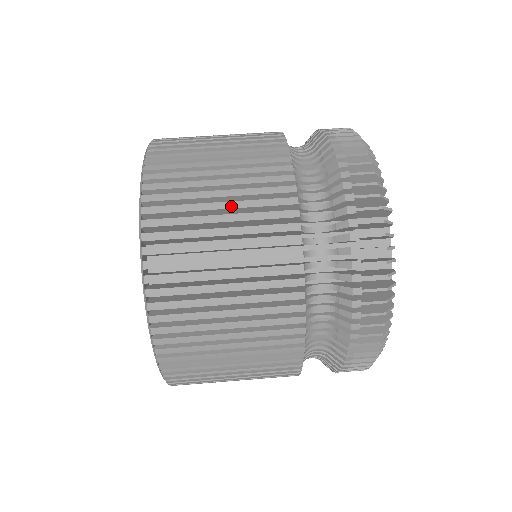
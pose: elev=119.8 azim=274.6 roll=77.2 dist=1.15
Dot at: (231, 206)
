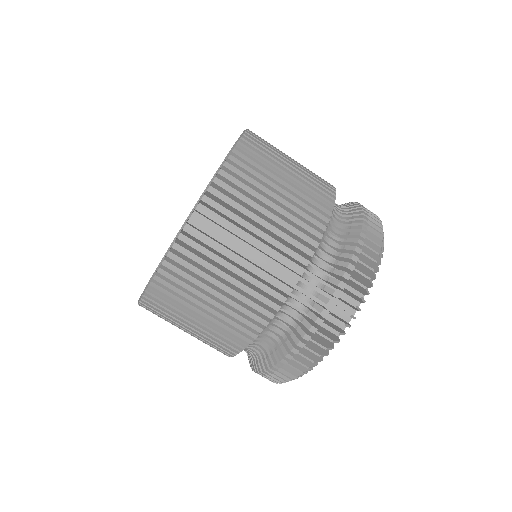
Dot at: occluded
